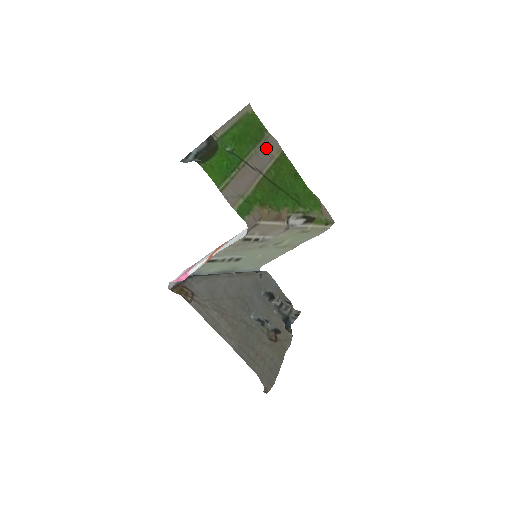
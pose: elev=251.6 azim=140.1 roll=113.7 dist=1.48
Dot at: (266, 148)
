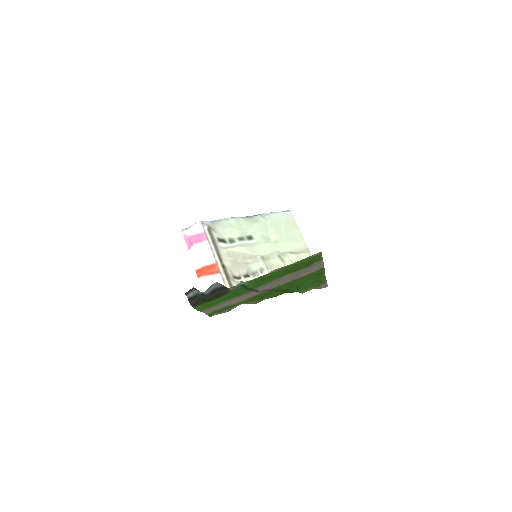
Dot at: (298, 274)
